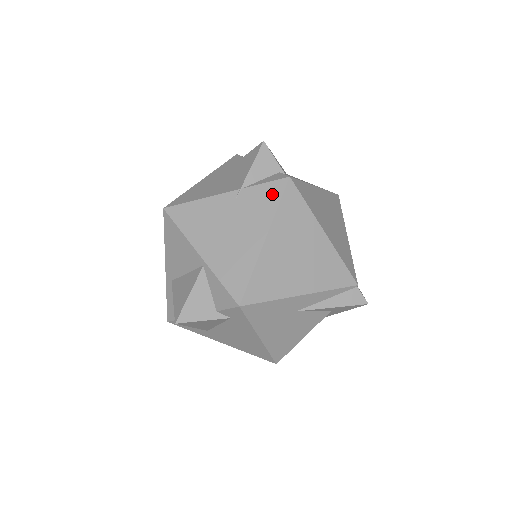
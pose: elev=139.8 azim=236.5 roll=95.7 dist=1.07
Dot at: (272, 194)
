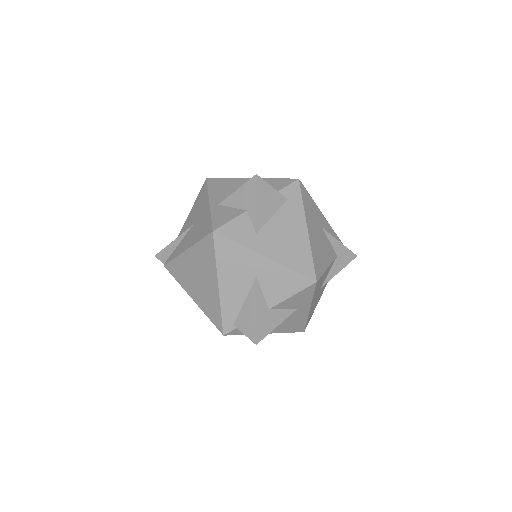
Dot at: occluded
